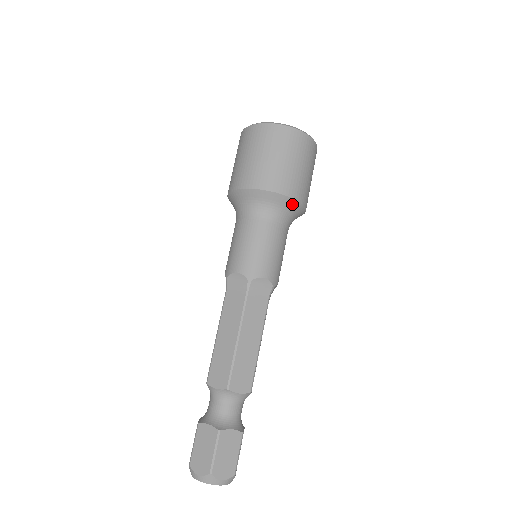
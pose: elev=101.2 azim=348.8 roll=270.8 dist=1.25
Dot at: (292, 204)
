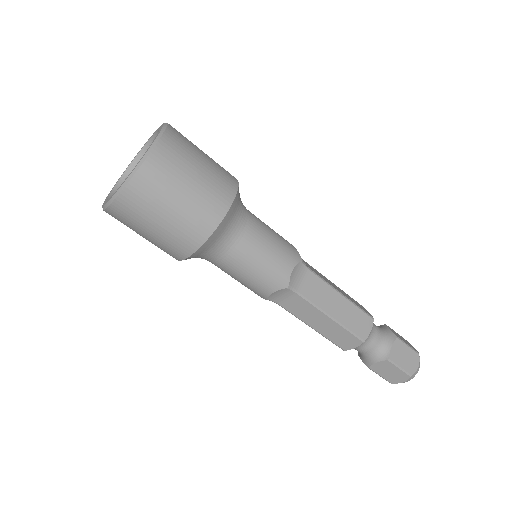
Dot at: (234, 206)
